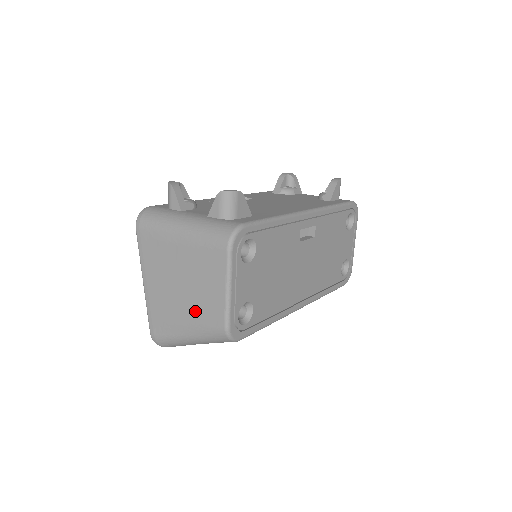
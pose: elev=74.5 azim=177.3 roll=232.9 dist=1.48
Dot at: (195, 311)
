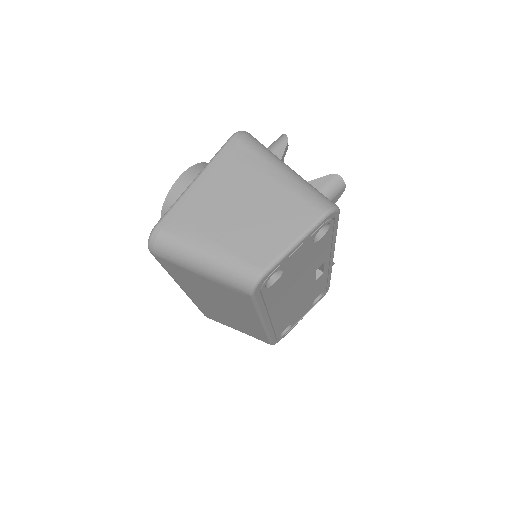
Dot at: (240, 238)
